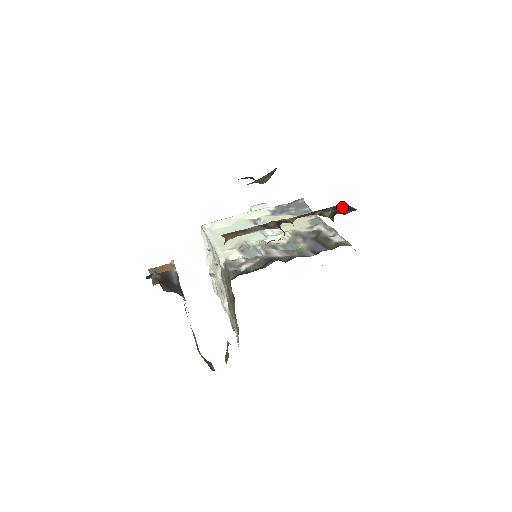
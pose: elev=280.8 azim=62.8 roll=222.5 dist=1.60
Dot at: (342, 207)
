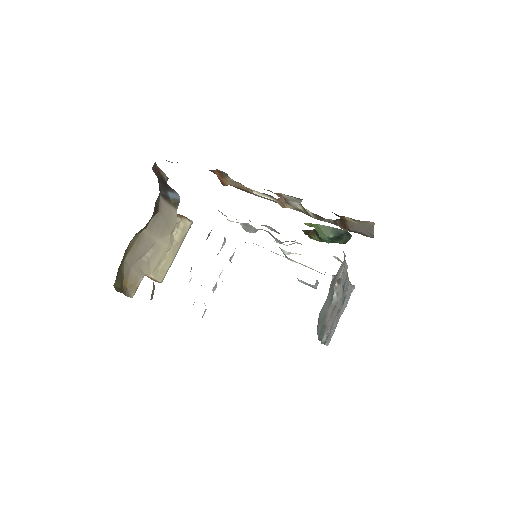
Dot at: occluded
